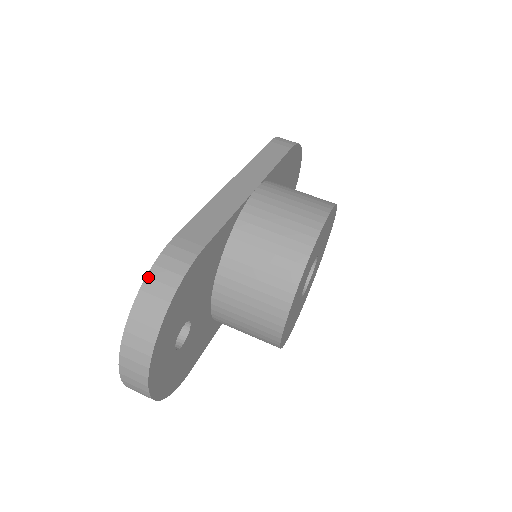
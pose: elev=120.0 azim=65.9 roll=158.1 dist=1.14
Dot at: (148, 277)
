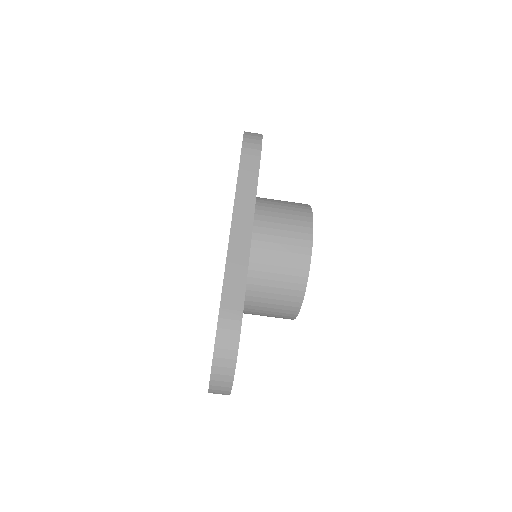
Dot at: (216, 348)
